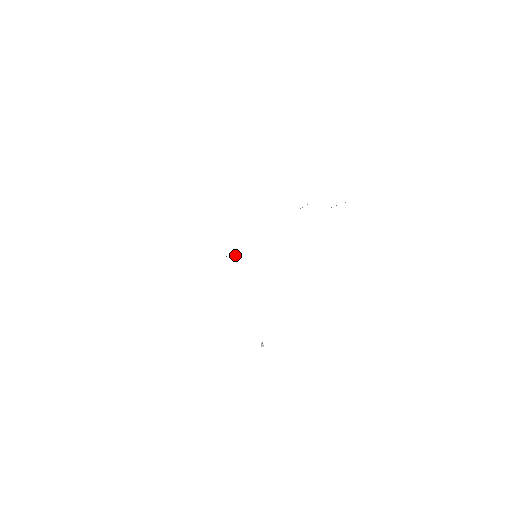
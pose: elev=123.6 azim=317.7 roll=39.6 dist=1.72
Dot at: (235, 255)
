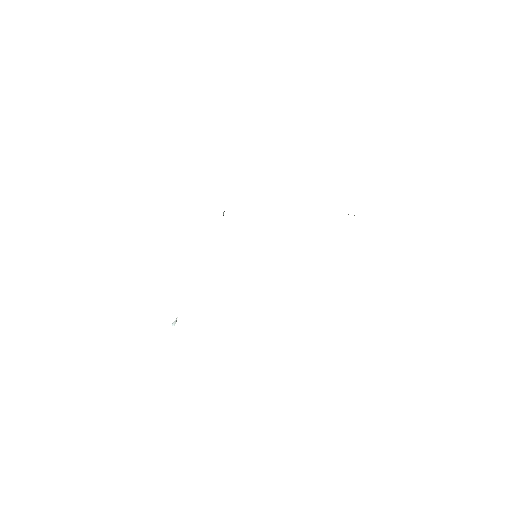
Dot at: (223, 214)
